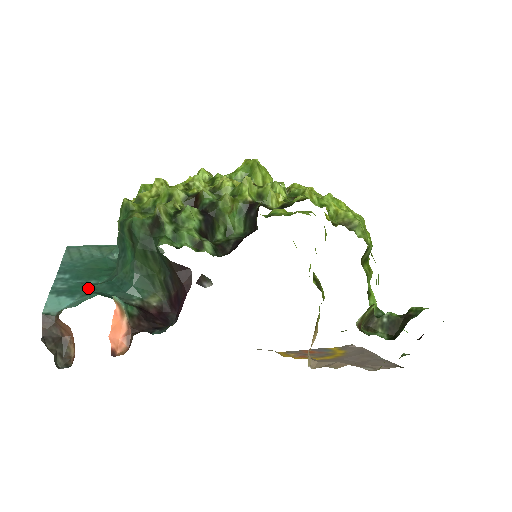
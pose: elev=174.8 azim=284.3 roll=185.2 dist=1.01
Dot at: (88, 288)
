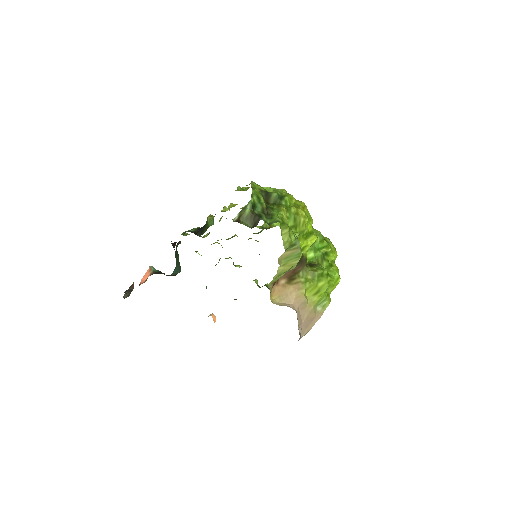
Dot at: occluded
